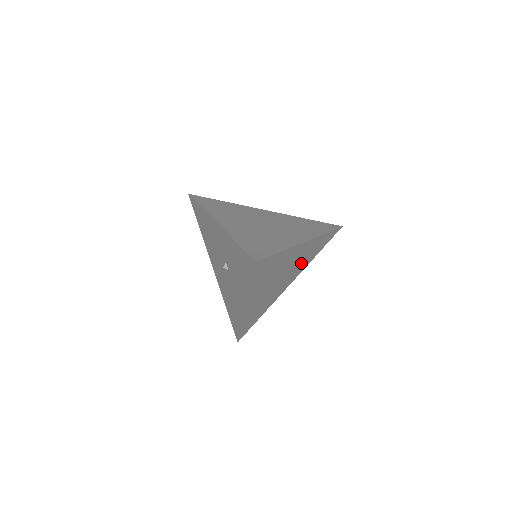
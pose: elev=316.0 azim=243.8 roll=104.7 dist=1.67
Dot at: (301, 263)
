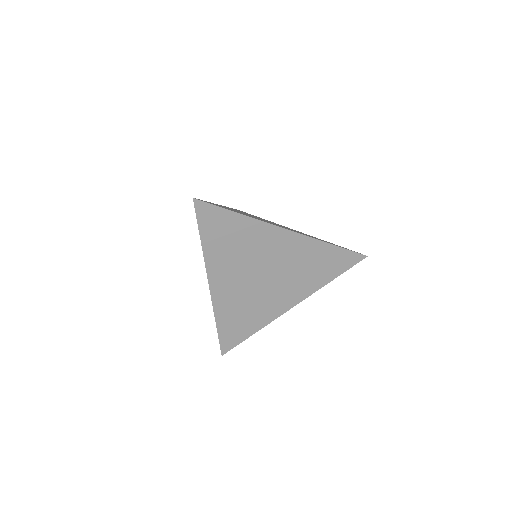
Dot at: (299, 275)
